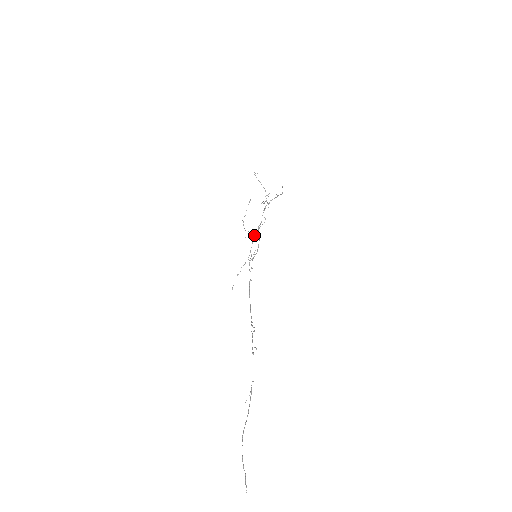
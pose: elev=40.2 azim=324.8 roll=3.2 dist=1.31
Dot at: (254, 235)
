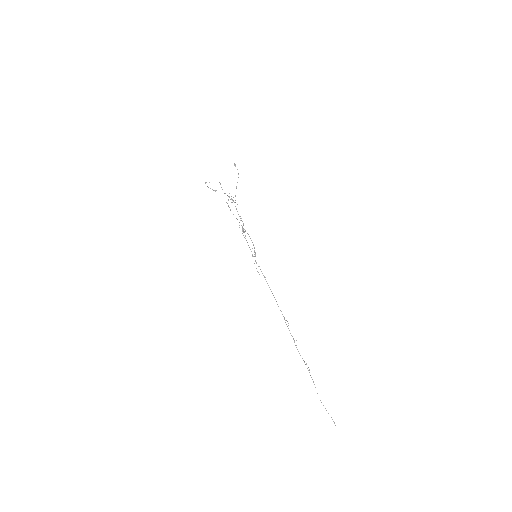
Dot at: (243, 232)
